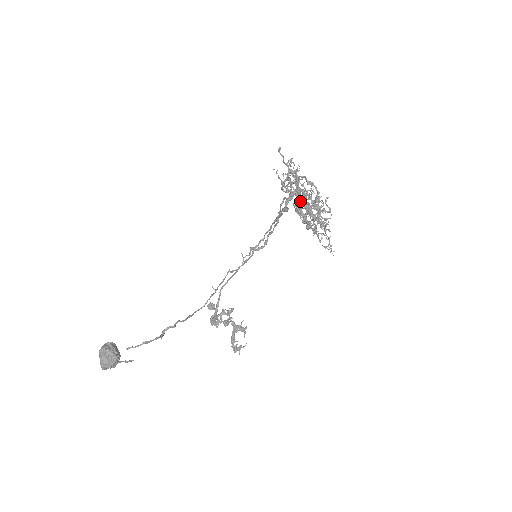
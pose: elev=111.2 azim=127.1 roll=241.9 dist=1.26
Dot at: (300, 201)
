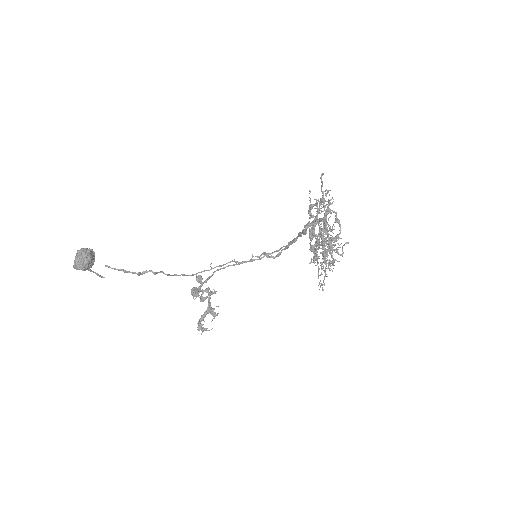
Dot at: (321, 232)
